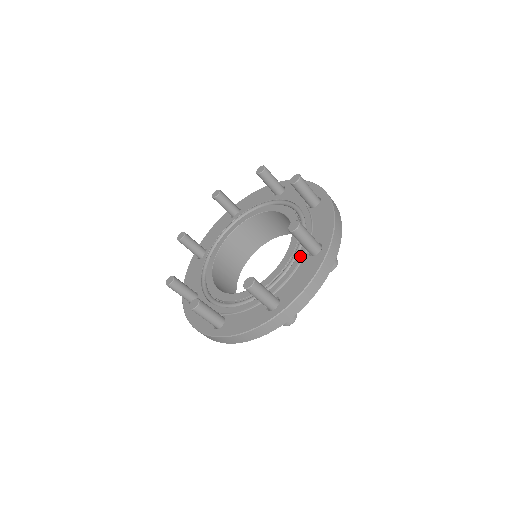
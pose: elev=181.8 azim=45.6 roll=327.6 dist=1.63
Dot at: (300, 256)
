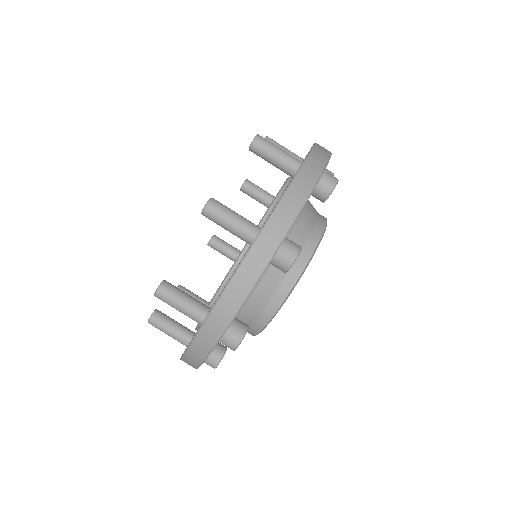
Dot at: (283, 186)
